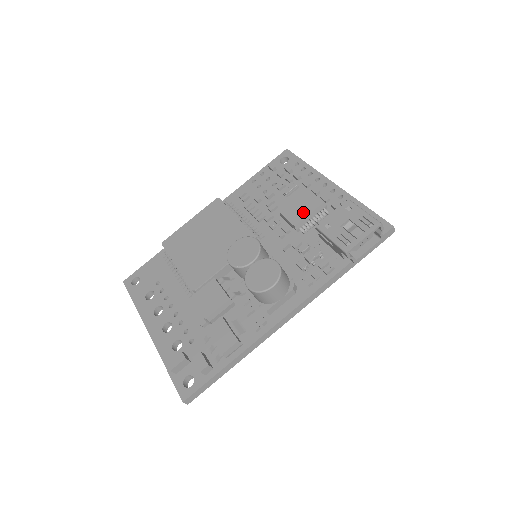
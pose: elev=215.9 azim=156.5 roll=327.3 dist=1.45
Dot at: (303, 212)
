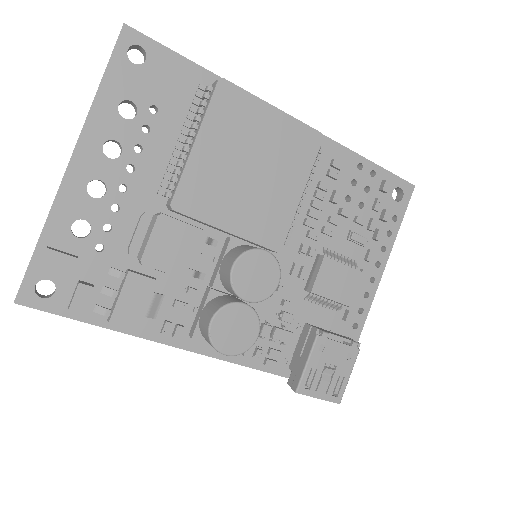
Dot at: (332, 290)
